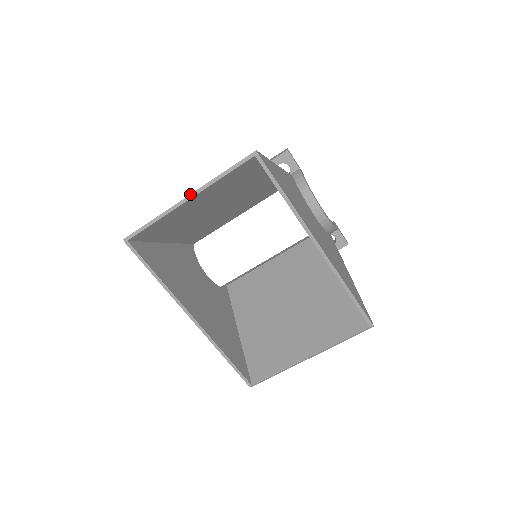
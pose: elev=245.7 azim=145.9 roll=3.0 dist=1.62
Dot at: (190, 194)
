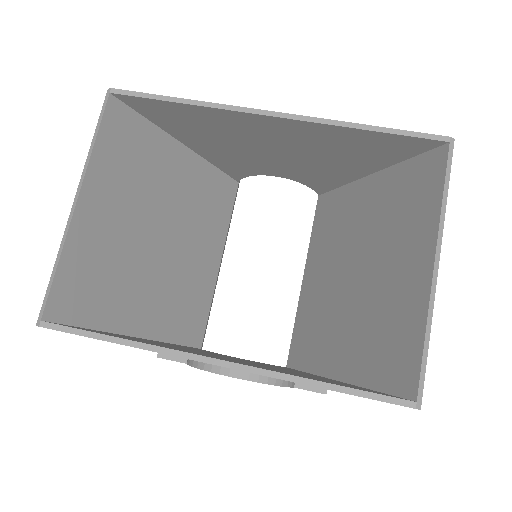
Dot at: (76, 193)
